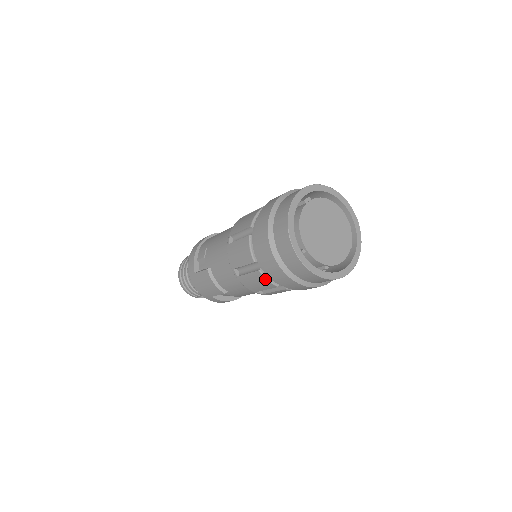
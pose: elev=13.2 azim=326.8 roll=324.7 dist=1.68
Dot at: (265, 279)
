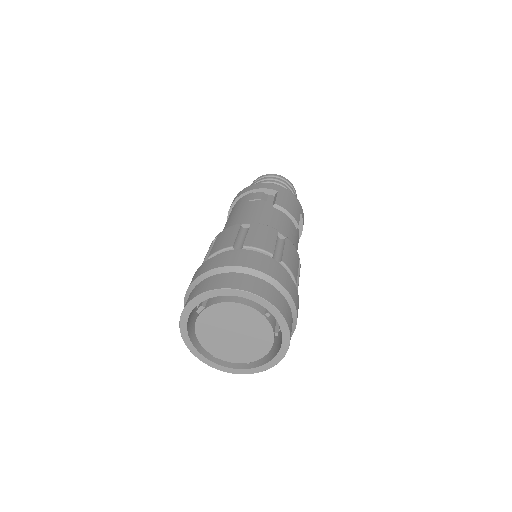
Dot at: occluded
